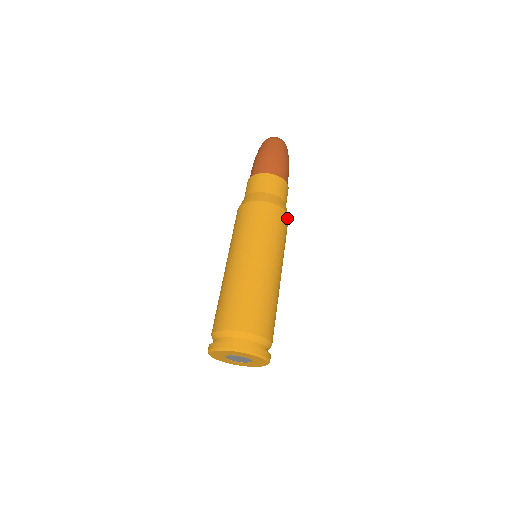
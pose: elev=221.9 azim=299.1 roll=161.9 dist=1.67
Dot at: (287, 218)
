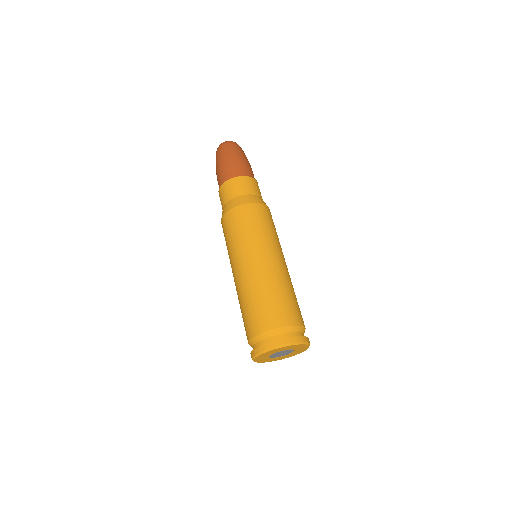
Dot at: (262, 207)
